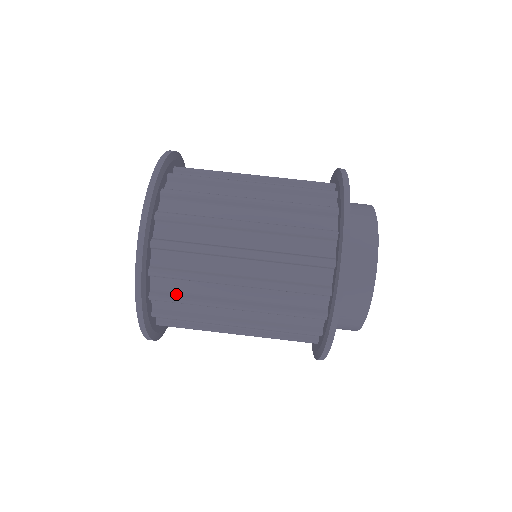
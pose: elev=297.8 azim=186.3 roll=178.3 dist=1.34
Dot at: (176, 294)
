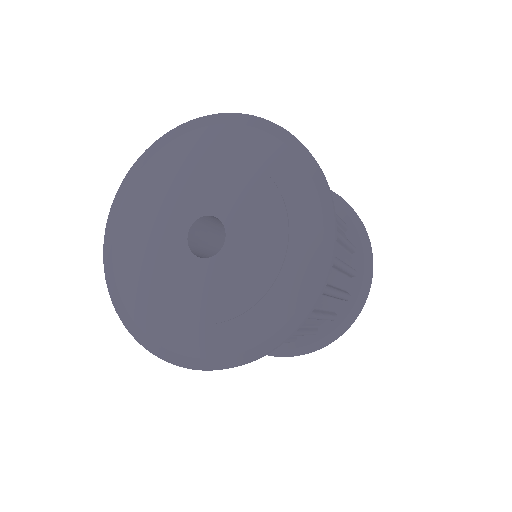
Dot at: occluded
